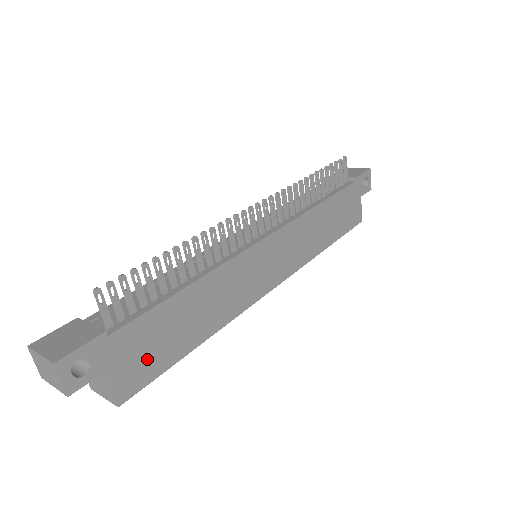
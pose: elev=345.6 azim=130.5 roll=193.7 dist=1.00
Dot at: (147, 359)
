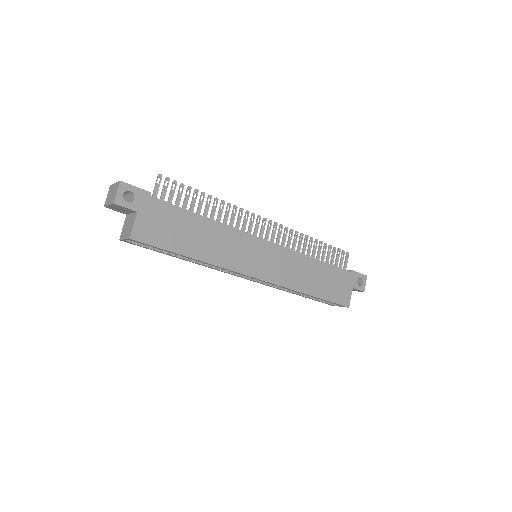
Dot at: (160, 231)
